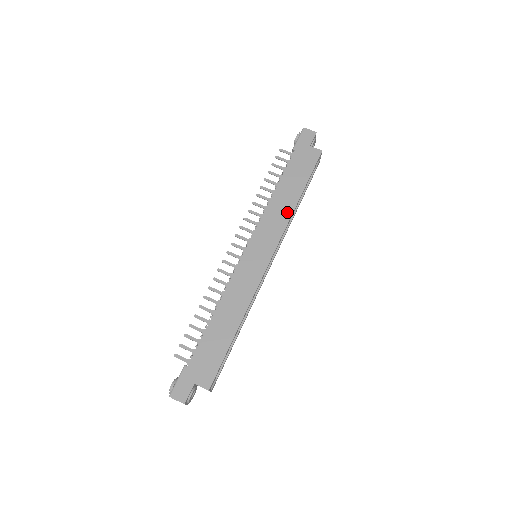
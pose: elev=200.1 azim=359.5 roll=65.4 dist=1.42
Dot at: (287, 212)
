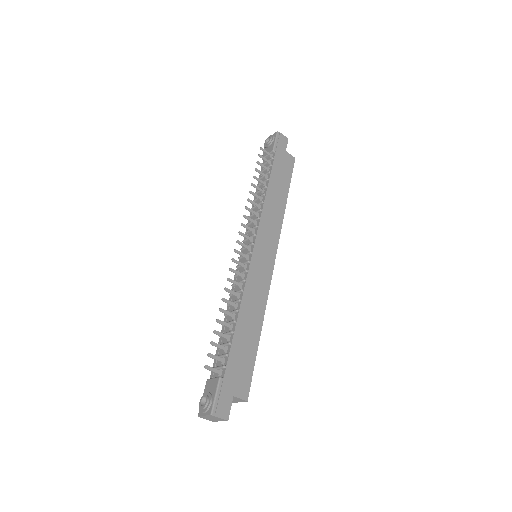
Dot at: (280, 214)
